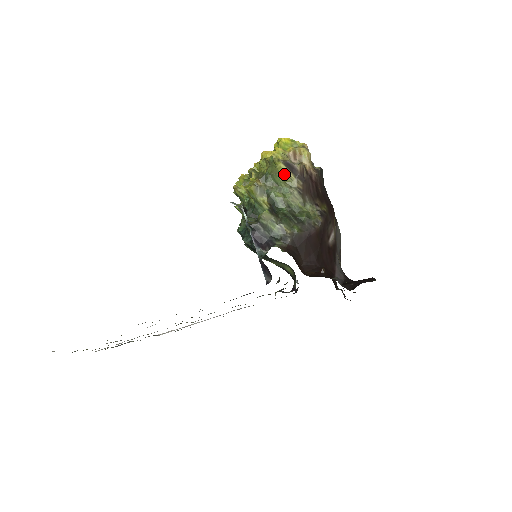
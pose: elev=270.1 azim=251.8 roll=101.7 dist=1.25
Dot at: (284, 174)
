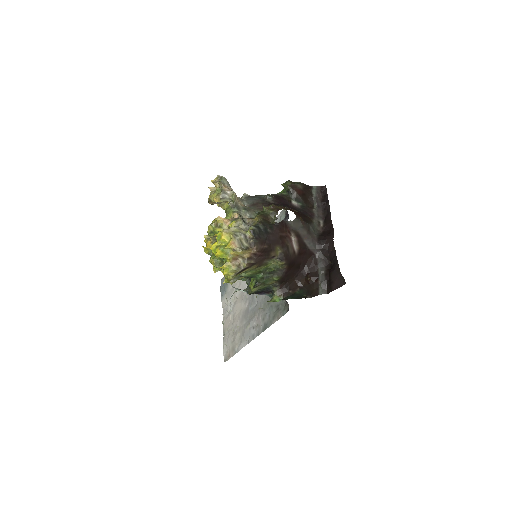
Dot at: occluded
